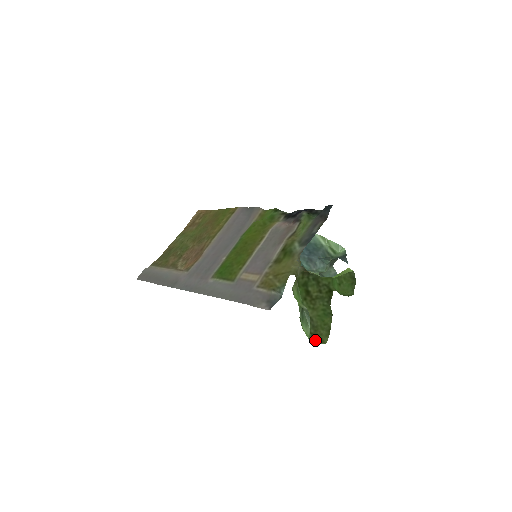
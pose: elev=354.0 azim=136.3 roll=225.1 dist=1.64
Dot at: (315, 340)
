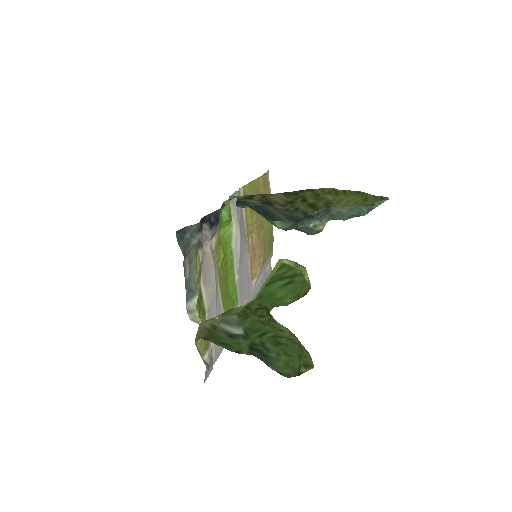
Dot at: (300, 367)
